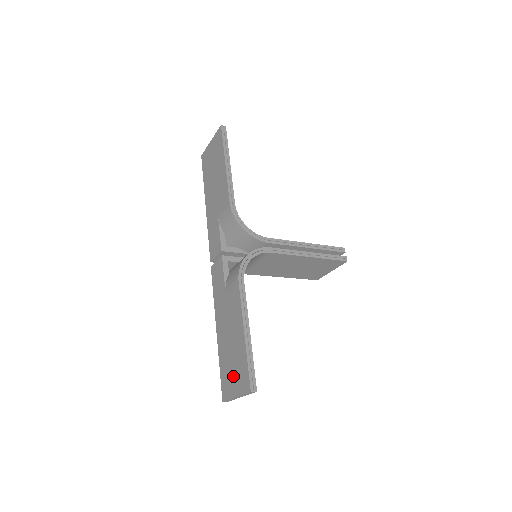
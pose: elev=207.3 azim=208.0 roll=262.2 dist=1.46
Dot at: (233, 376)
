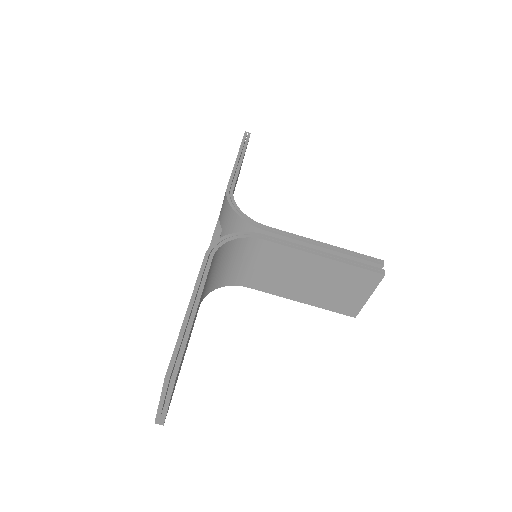
Dot at: occluded
